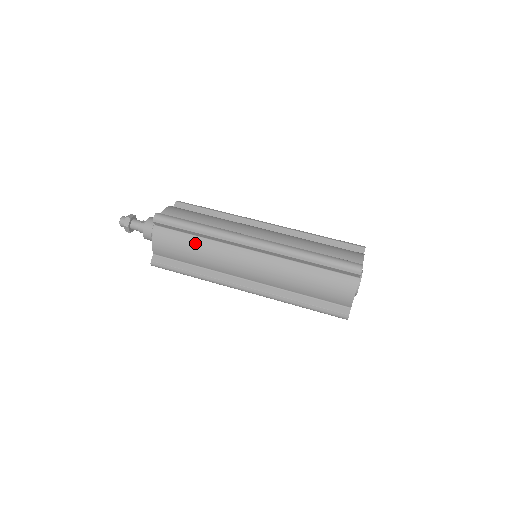
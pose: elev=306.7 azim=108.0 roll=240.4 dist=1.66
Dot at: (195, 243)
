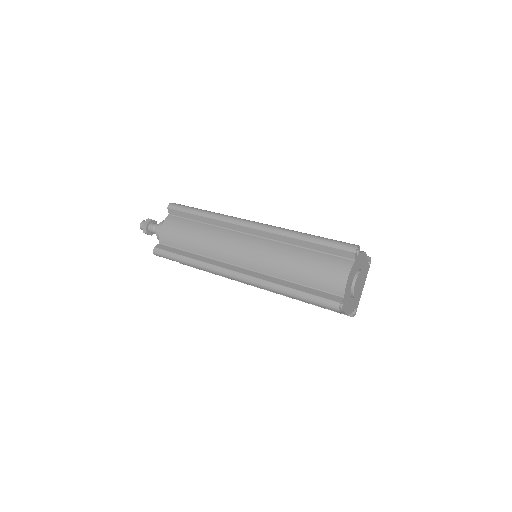
Dot at: (199, 228)
